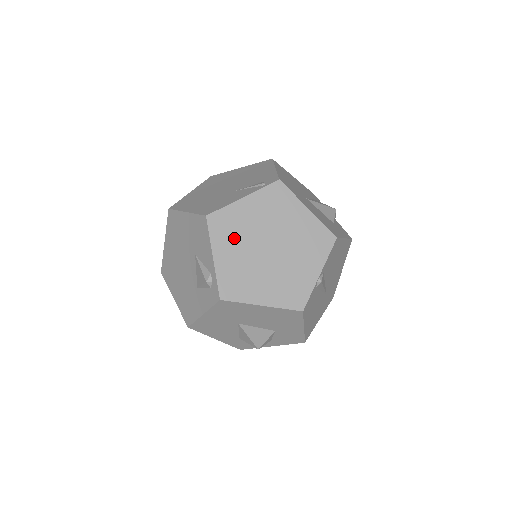
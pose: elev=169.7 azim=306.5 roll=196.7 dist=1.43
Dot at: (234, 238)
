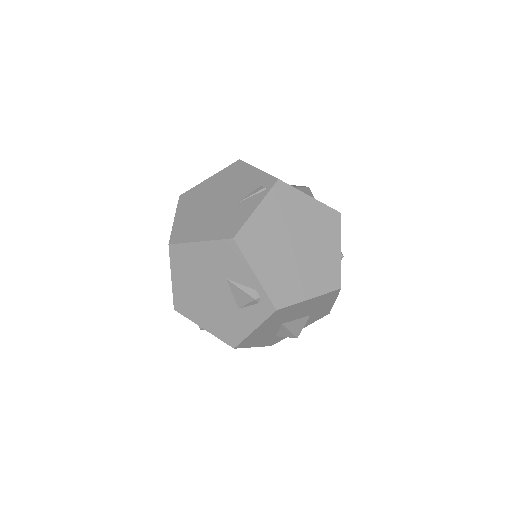
Dot at: (265, 249)
